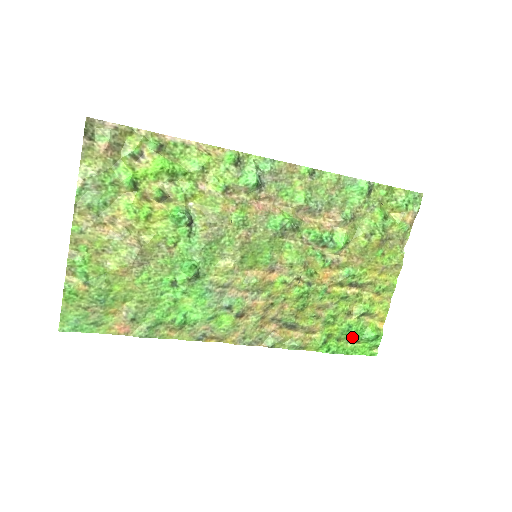
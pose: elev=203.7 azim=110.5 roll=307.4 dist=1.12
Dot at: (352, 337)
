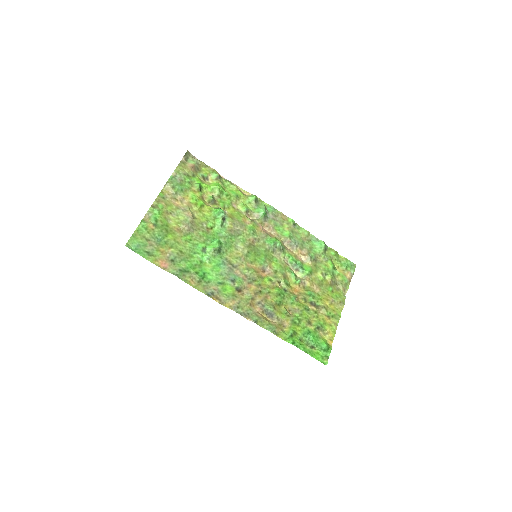
Dot at: (310, 341)
